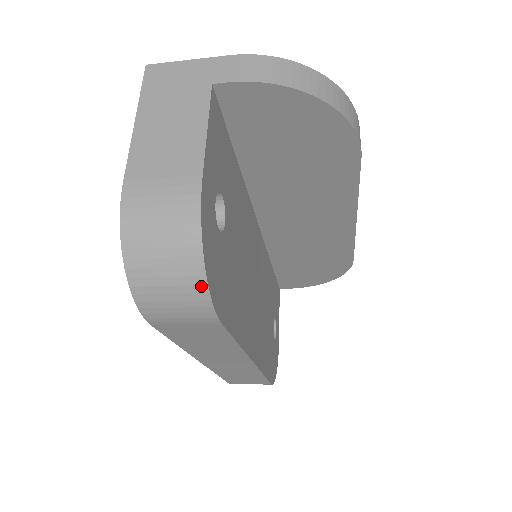
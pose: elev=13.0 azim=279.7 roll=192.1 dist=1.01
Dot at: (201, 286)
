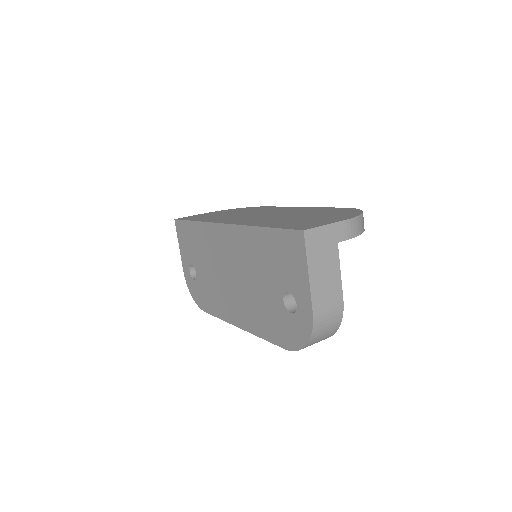
Dot at: occluded
